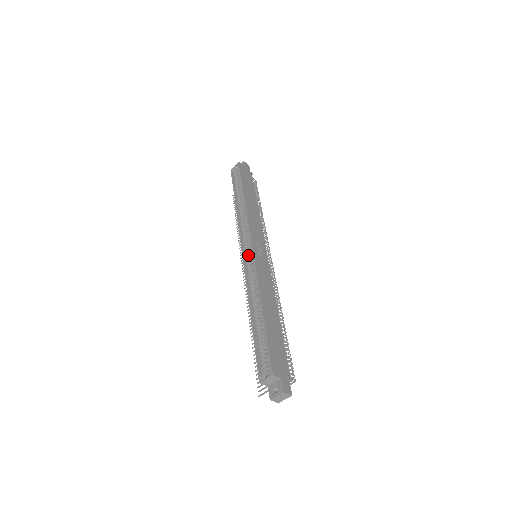
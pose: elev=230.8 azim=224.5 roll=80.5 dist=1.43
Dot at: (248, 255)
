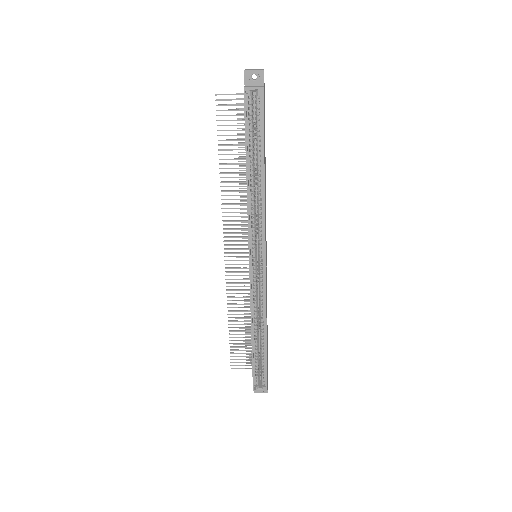
Dot at: occluded
